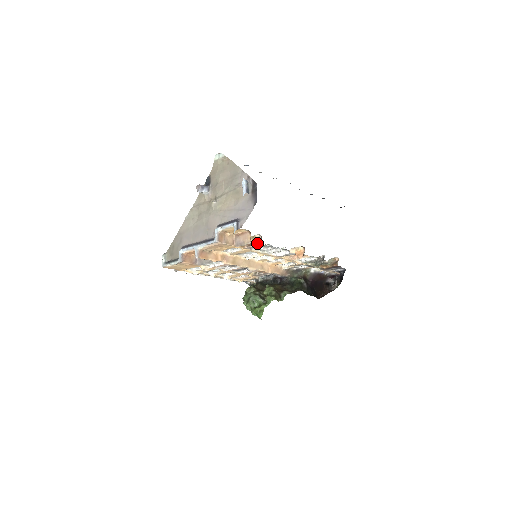
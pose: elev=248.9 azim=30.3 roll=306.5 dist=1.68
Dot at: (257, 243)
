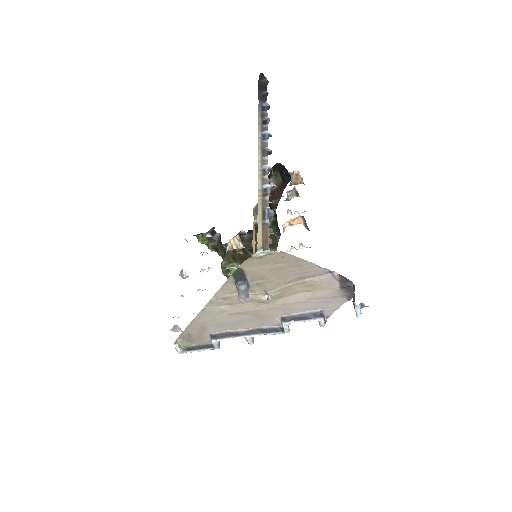
Dot at: occluded
